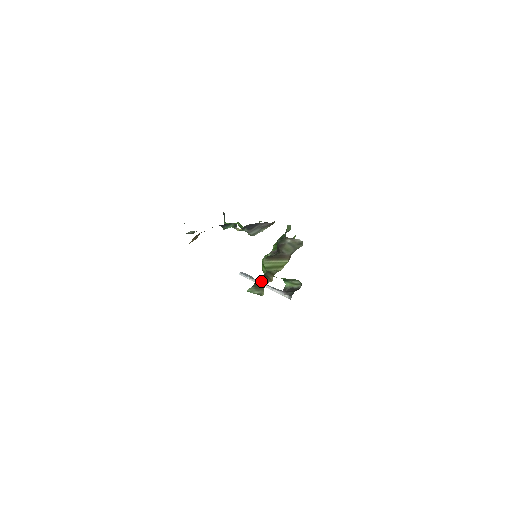
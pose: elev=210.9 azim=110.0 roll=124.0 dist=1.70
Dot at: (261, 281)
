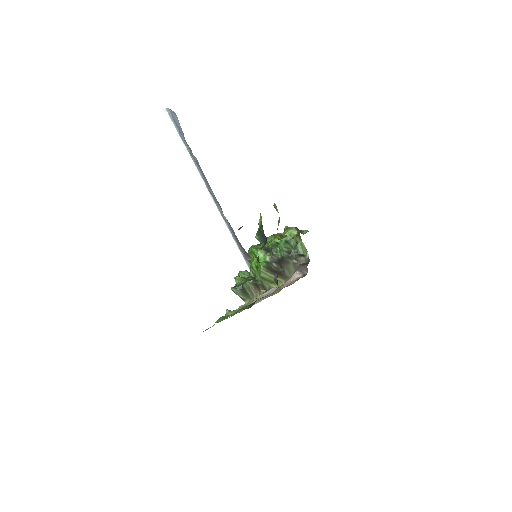
Dot at: (251, 291)
